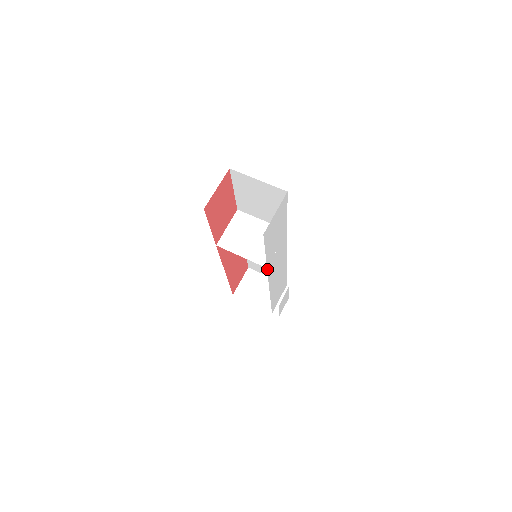
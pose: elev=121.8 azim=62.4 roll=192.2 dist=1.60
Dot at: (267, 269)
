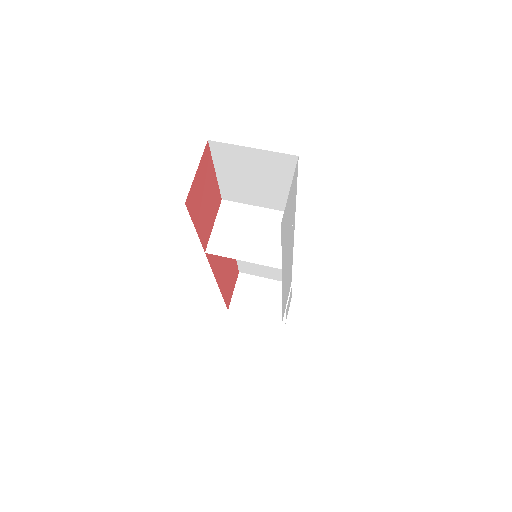
Dot at: occluded
